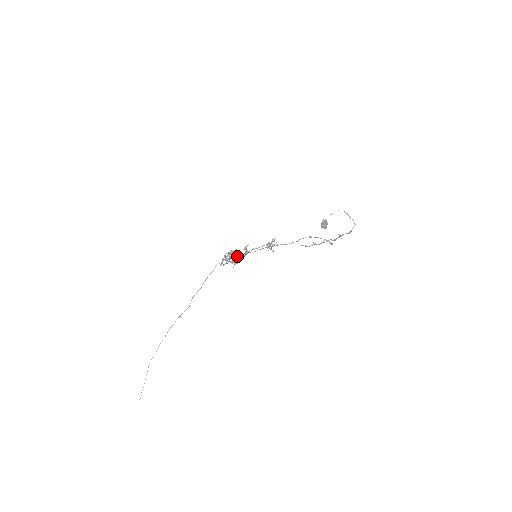
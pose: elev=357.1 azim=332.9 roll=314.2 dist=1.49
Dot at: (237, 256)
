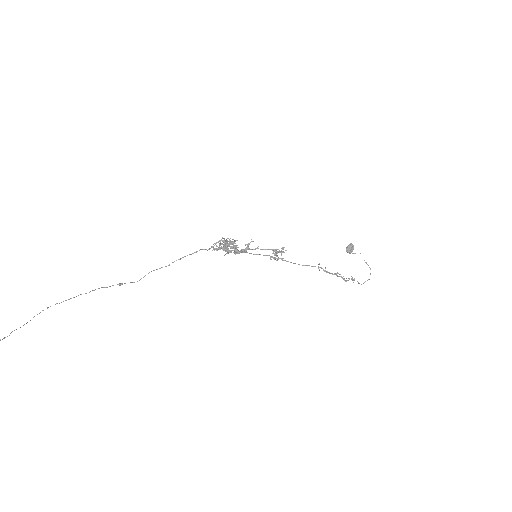
Dot at: (234, 247)
